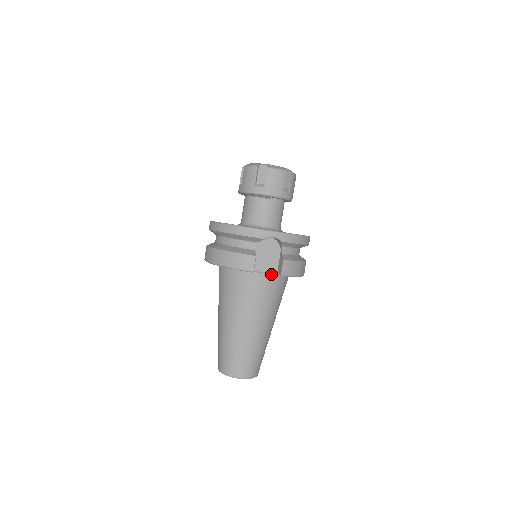
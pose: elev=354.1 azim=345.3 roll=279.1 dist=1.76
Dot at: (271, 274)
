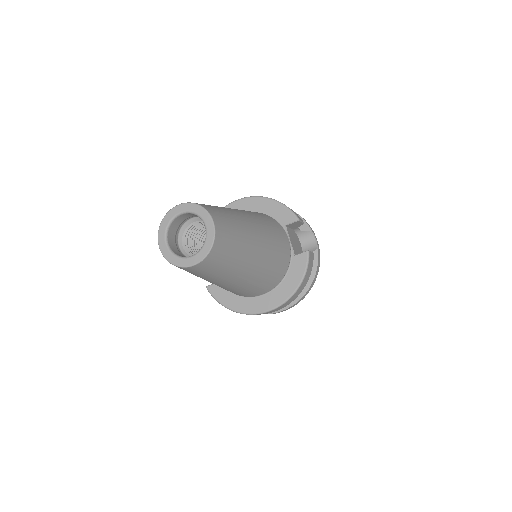
Dot at: (290, 249)
